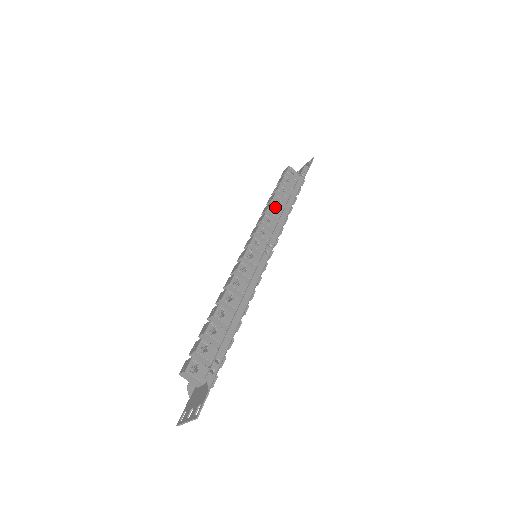
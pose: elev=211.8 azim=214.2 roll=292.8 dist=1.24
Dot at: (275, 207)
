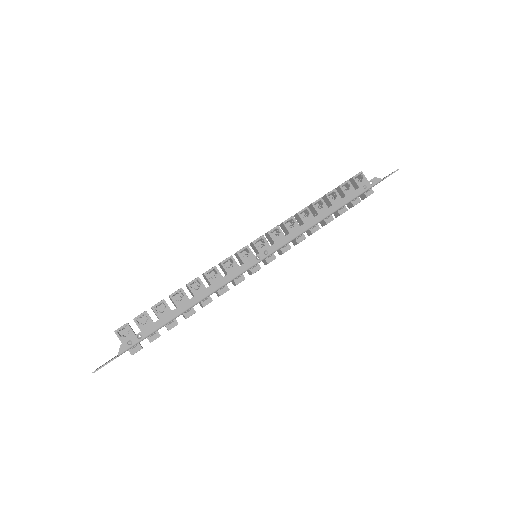
Dot at: (309, 213)
